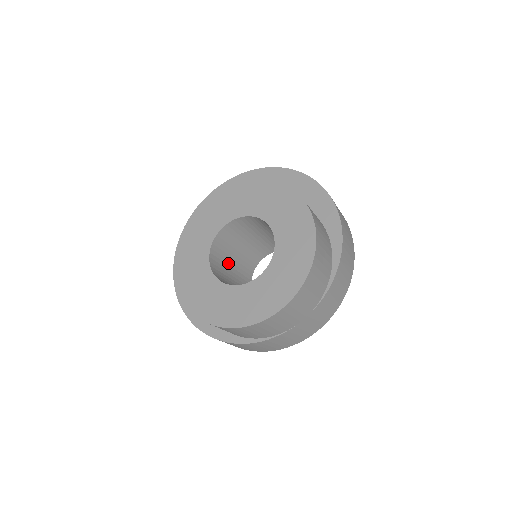
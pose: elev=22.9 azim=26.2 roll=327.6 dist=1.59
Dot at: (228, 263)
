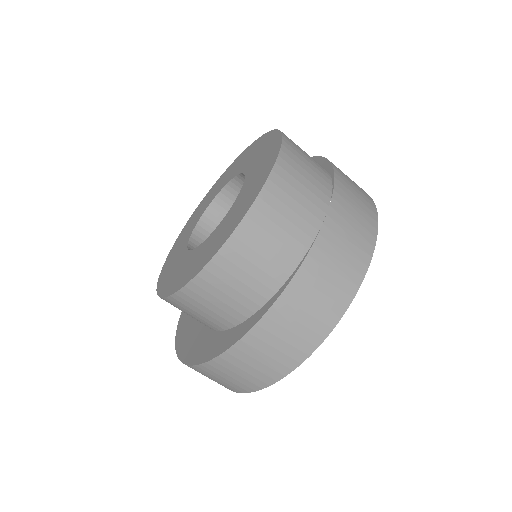
Dot at: occluded
